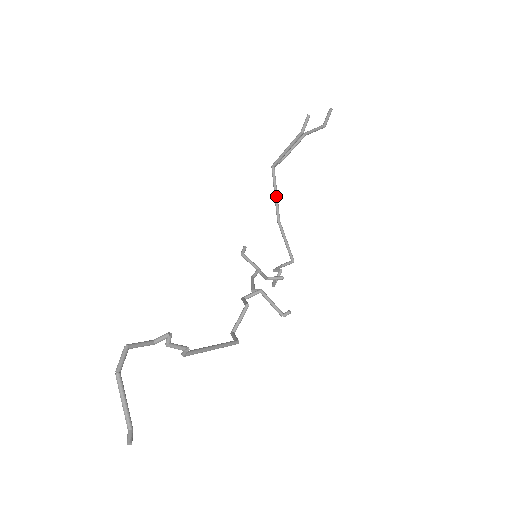
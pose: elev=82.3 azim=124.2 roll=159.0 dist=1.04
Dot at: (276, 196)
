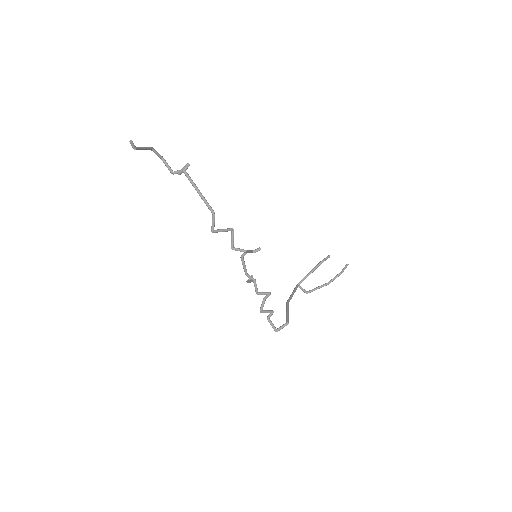
Dot at: (292, 293)
